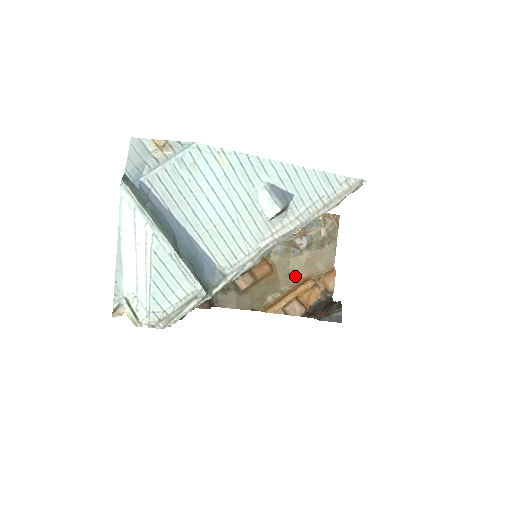
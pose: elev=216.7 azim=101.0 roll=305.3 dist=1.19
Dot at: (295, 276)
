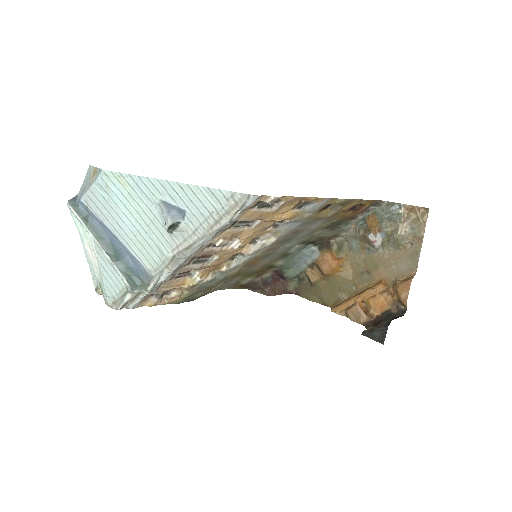
Dot at: (369, 277)
